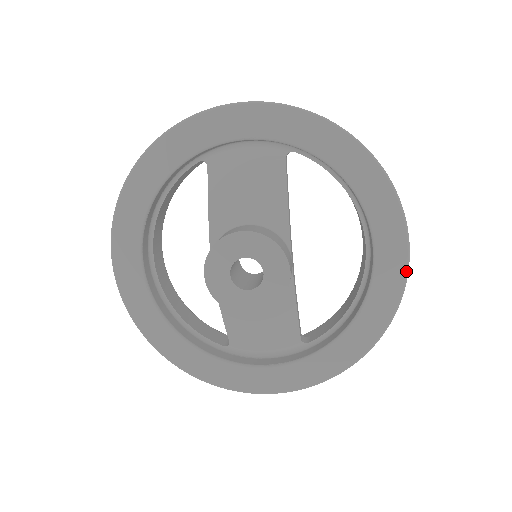
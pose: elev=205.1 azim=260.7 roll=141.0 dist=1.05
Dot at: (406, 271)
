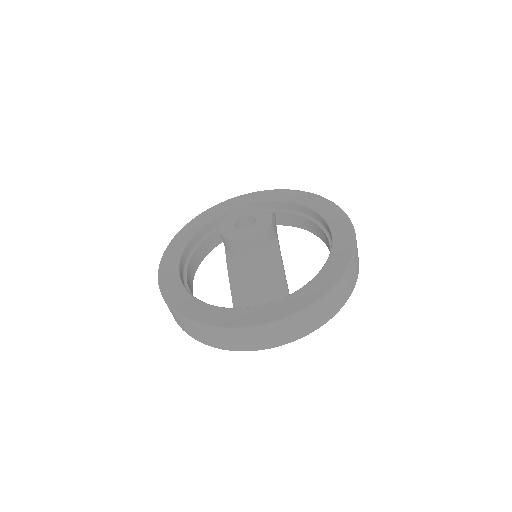
Dot at: (354, 234)
